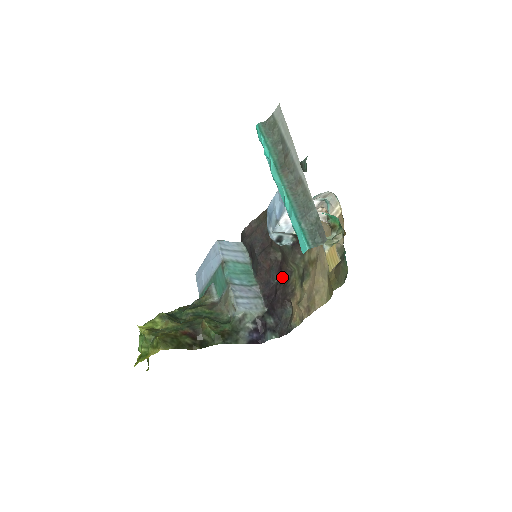
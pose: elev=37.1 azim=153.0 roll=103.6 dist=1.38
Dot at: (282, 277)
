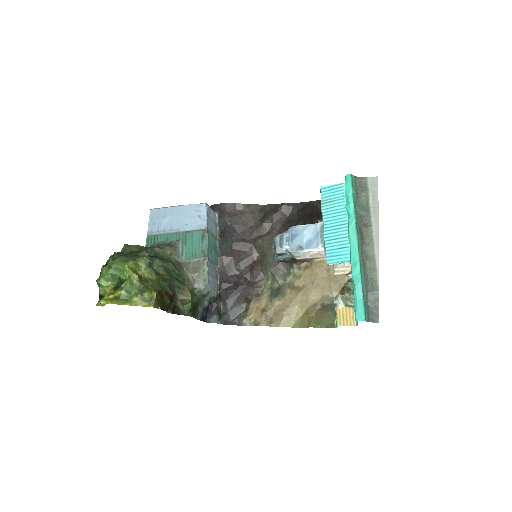
Dot at: (250, 275)
